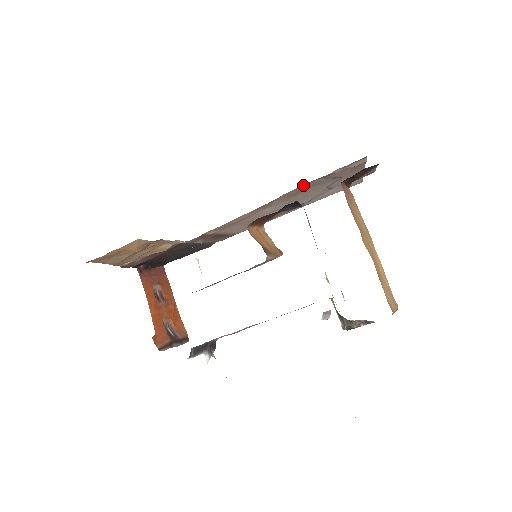
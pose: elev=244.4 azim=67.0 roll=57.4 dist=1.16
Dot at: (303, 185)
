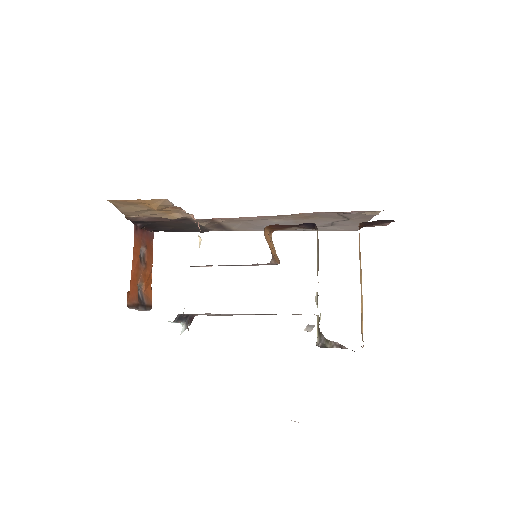
Dot at: (320, 212)
